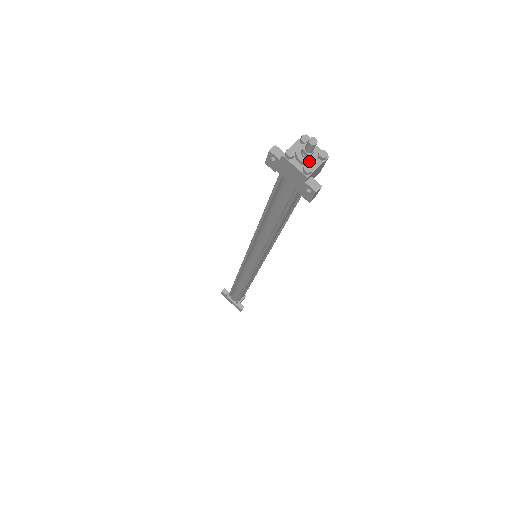
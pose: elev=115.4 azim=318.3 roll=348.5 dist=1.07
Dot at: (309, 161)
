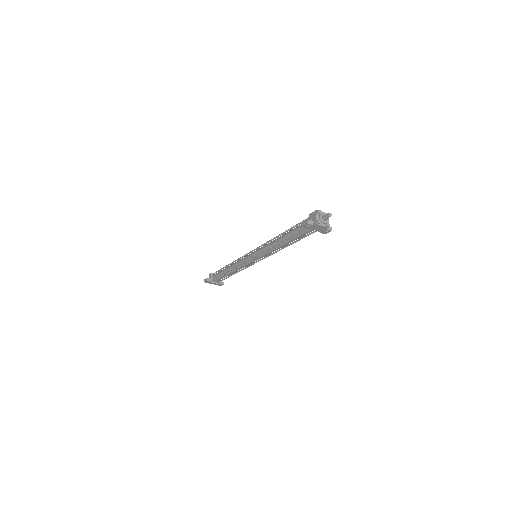
Dot at: (327, 221)
